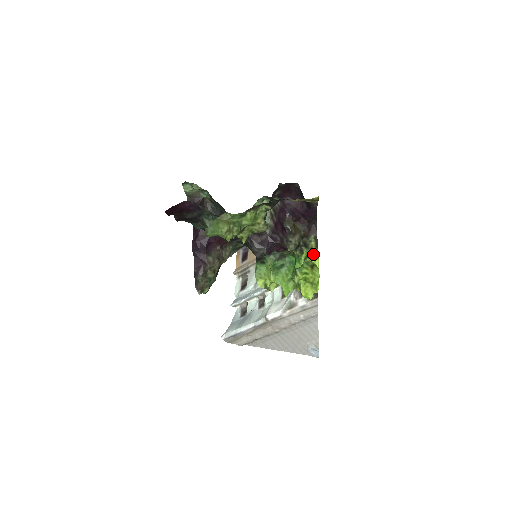
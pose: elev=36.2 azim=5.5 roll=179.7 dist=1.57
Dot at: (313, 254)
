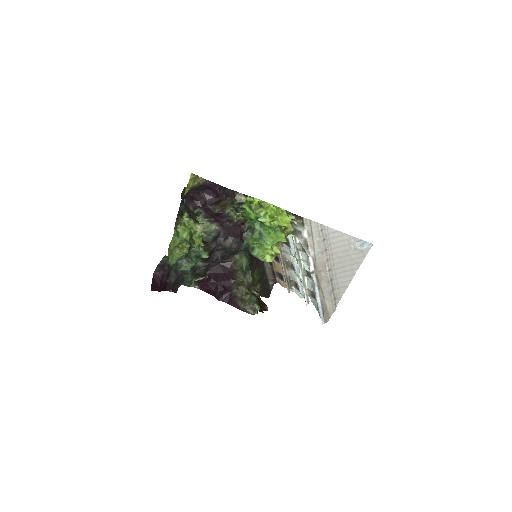
Dot at: (250, 201)
